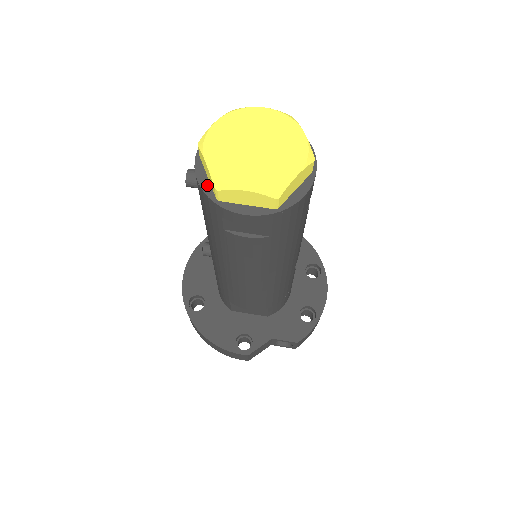
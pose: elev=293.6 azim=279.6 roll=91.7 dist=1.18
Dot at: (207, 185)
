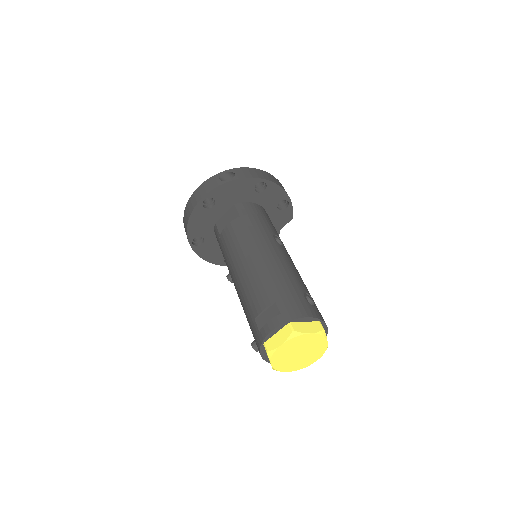
Dot at: occluded
